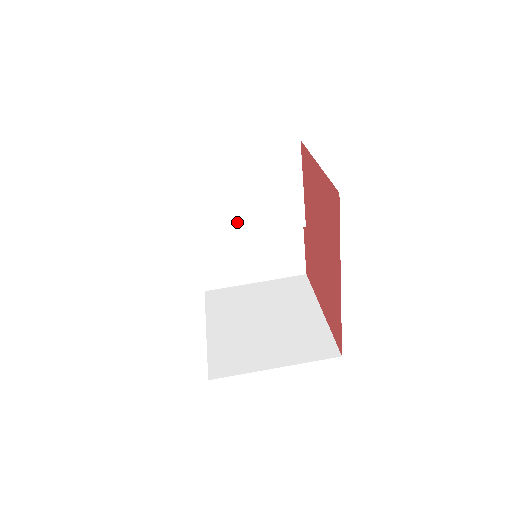
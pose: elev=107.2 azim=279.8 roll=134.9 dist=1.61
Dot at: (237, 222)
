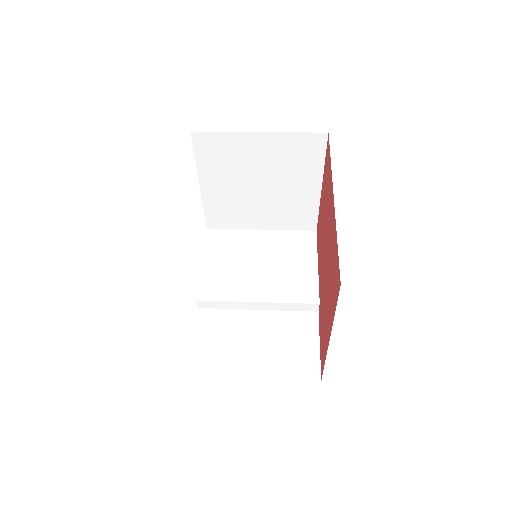
Dot at: (247, 286)
